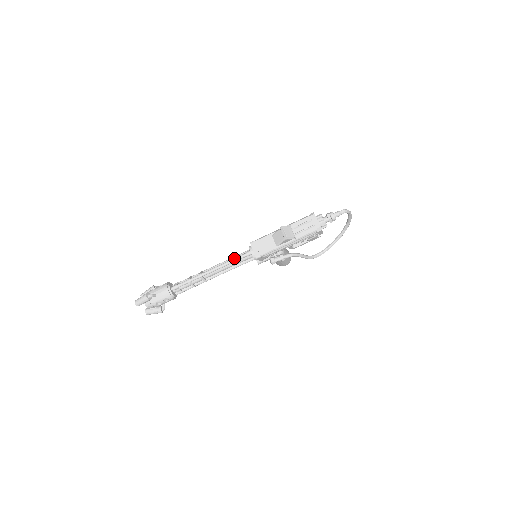
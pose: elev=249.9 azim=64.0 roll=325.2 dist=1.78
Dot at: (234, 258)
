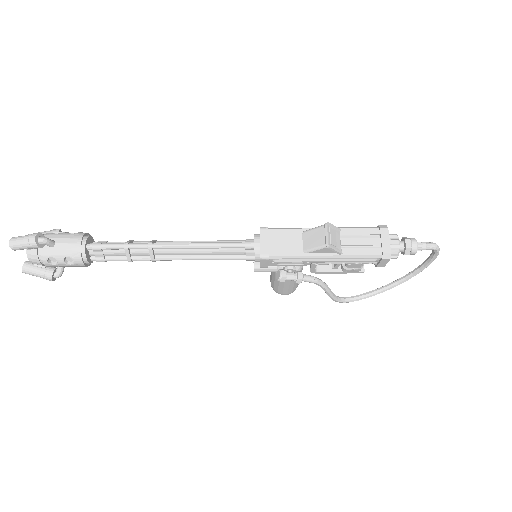
Dot at: occluded
